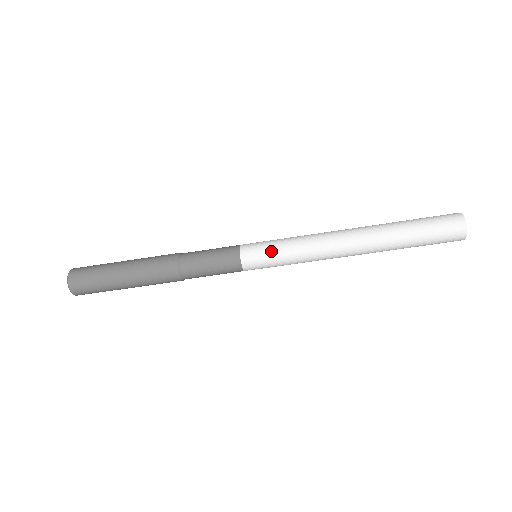
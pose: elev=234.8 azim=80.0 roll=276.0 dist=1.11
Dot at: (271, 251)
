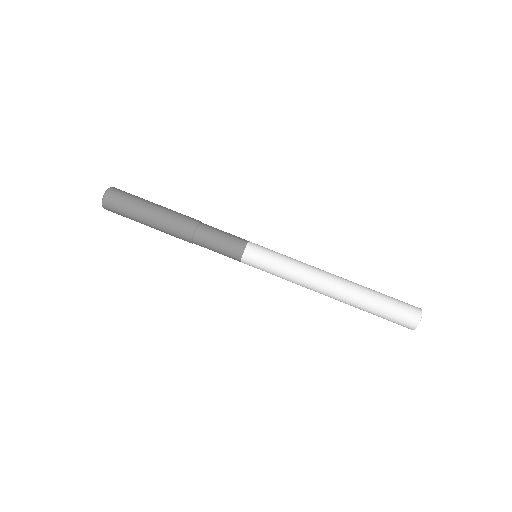
Dot at: (270, 257)
